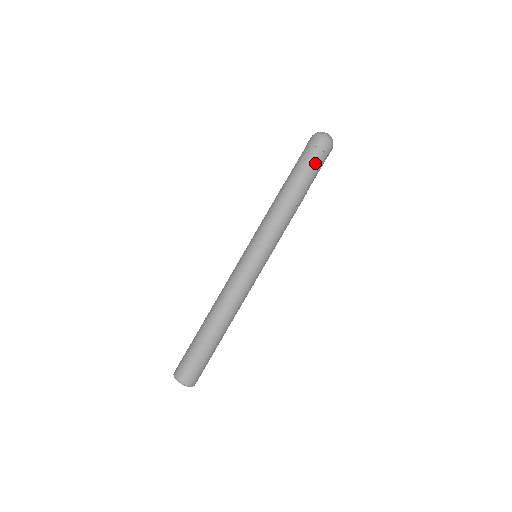
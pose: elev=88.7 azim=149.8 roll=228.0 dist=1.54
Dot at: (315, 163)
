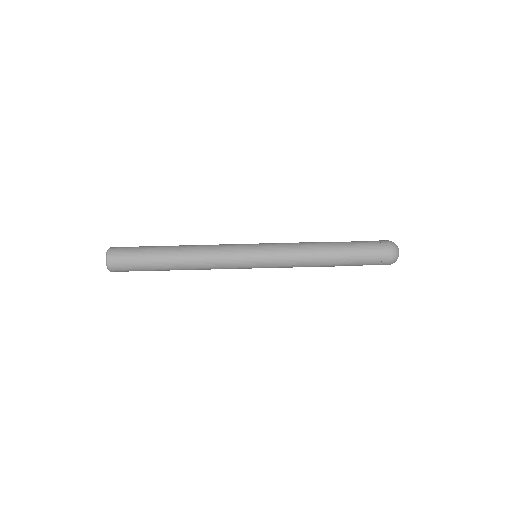
Dot at: occluded
